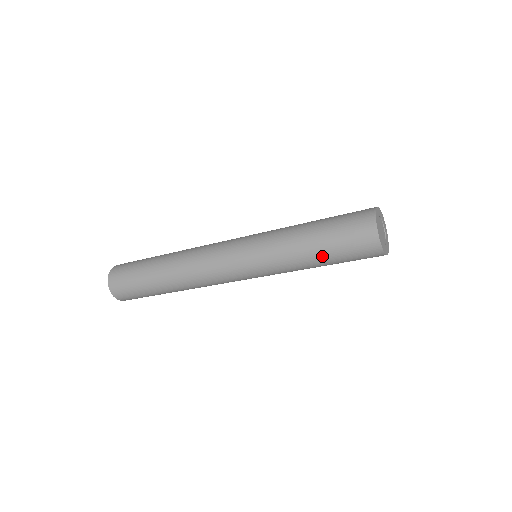
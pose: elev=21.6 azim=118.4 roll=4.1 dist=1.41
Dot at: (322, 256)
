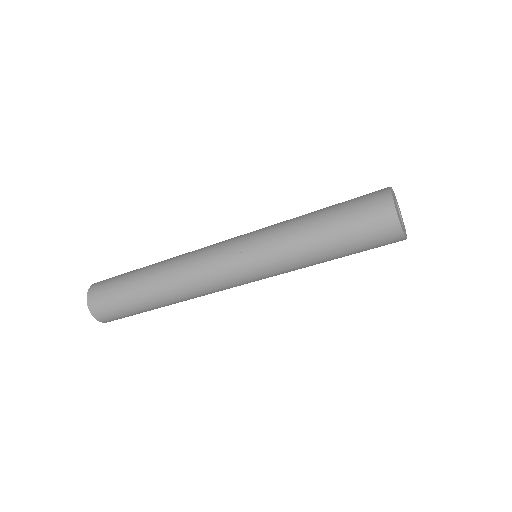
Dot at: (333, 245)
